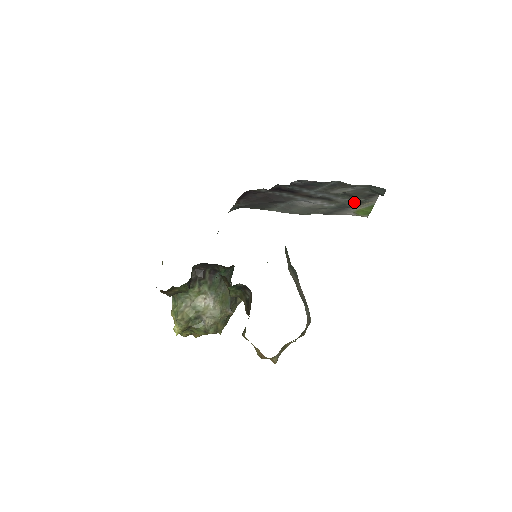
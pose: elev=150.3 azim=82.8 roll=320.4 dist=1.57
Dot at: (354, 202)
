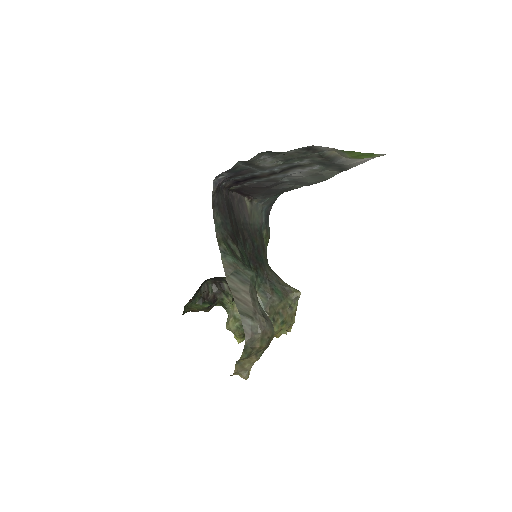
Dot at: (318, 158)
